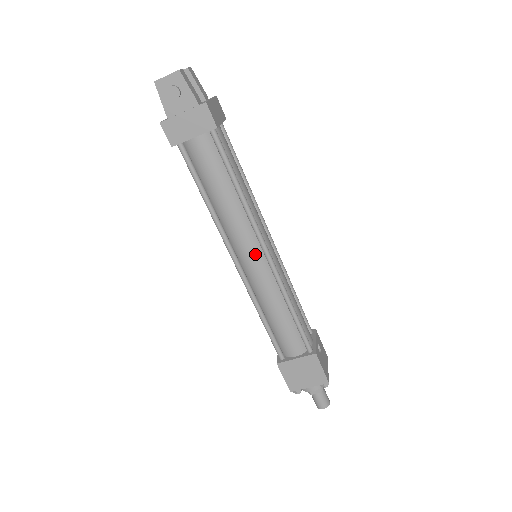
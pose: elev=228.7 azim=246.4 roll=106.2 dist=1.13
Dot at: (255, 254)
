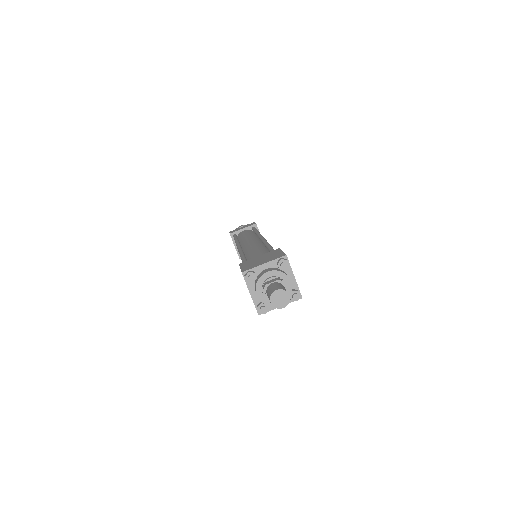
Dot at: occluded
